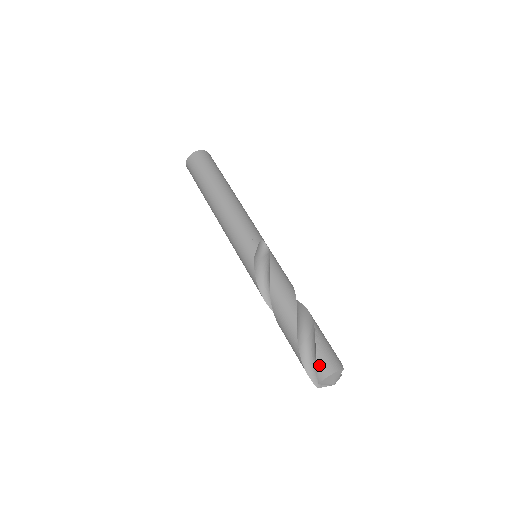
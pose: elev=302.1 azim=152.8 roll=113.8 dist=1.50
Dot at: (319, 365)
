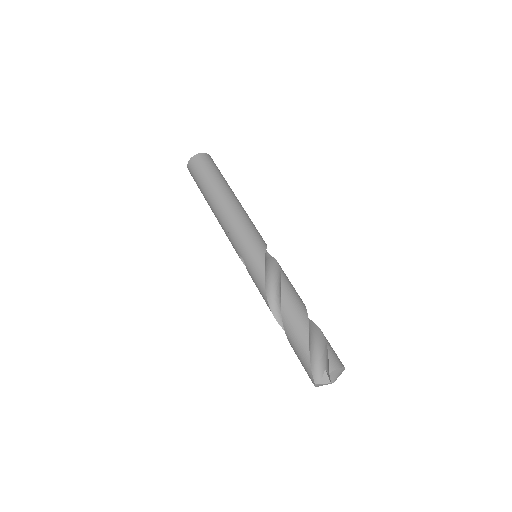
Dot at: (331, 356)
